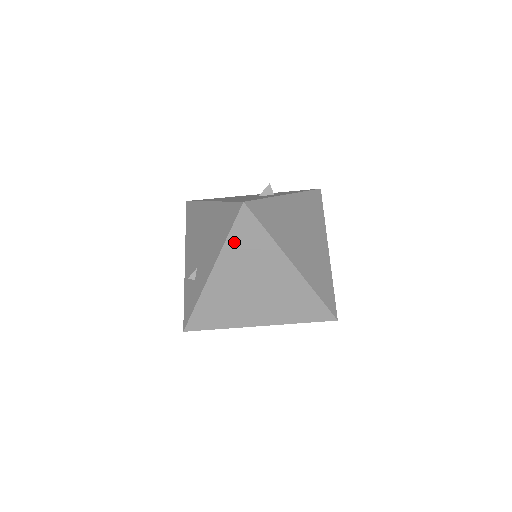
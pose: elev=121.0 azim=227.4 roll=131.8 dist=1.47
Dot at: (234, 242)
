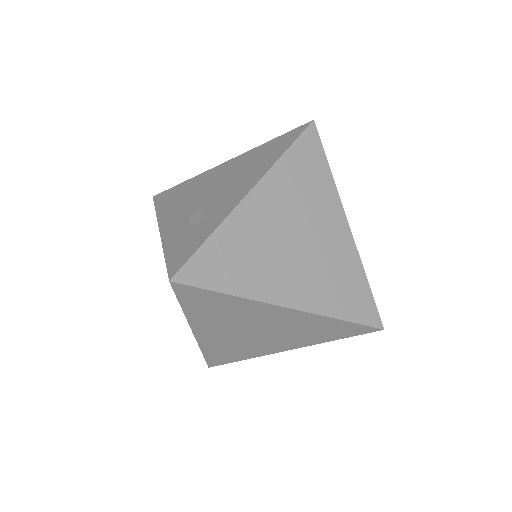
Dot at: (291, 162)
